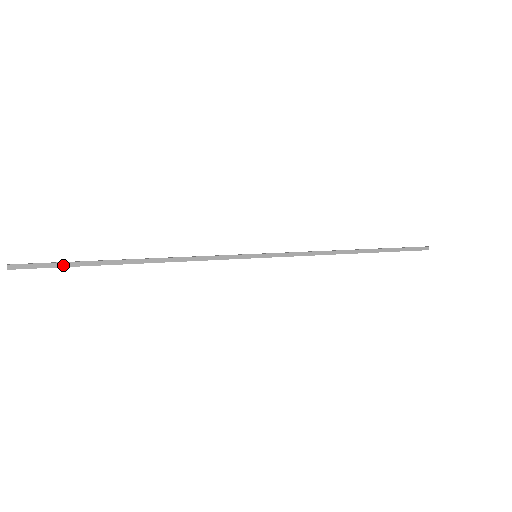
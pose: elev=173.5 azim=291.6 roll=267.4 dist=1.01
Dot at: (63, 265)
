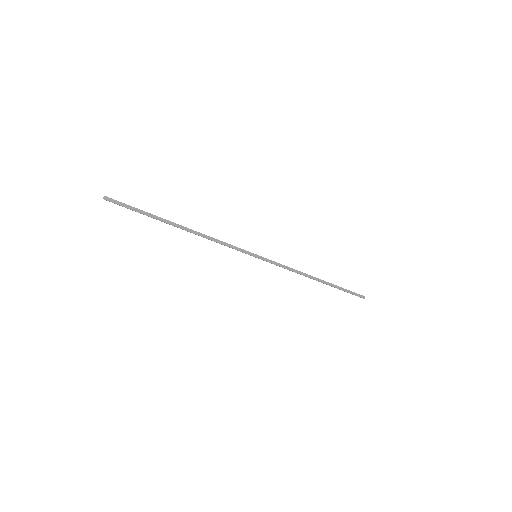
Dot at: (137, 211)
